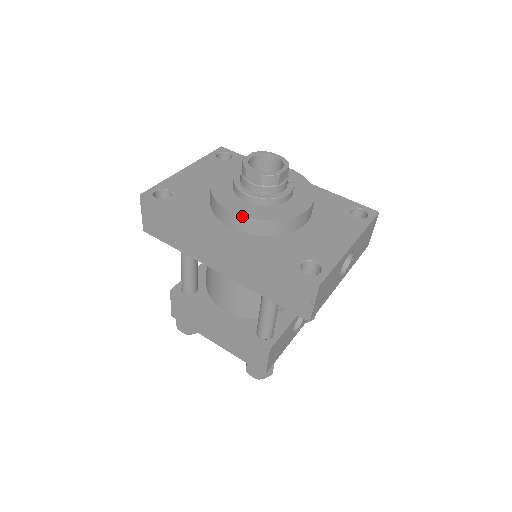
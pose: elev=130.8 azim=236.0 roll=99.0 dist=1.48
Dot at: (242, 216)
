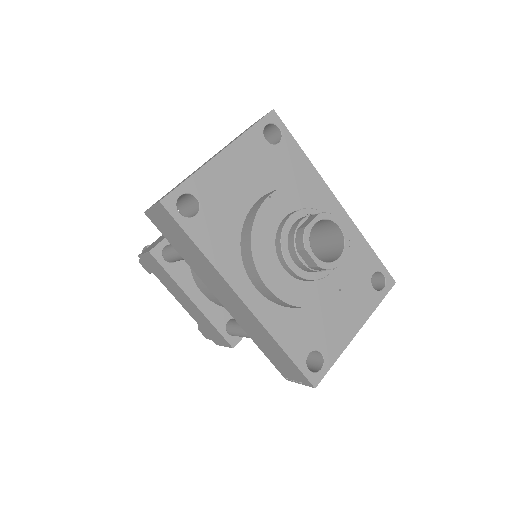
Dot at: (275, 296)
